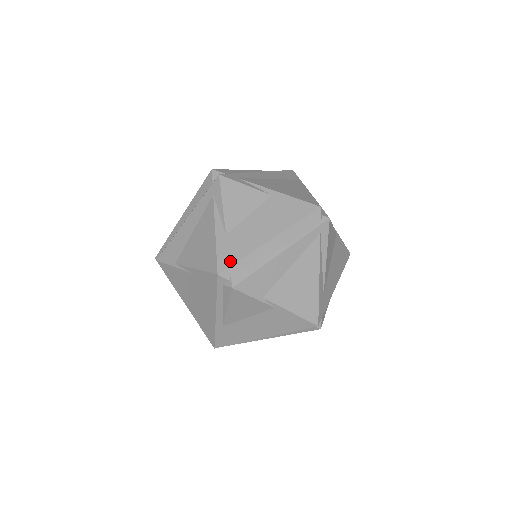
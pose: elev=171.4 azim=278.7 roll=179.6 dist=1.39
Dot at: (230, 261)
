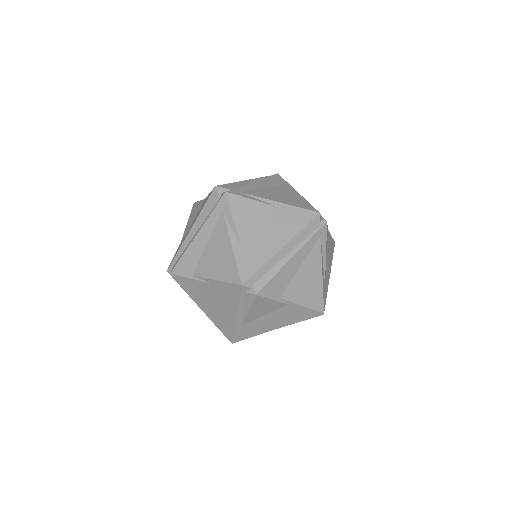
Dot at: (251, 271)
